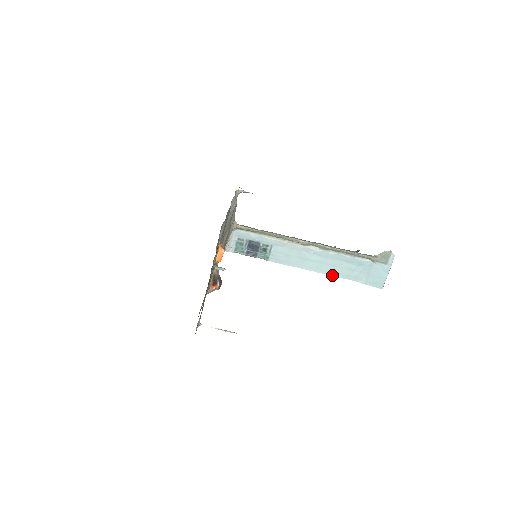
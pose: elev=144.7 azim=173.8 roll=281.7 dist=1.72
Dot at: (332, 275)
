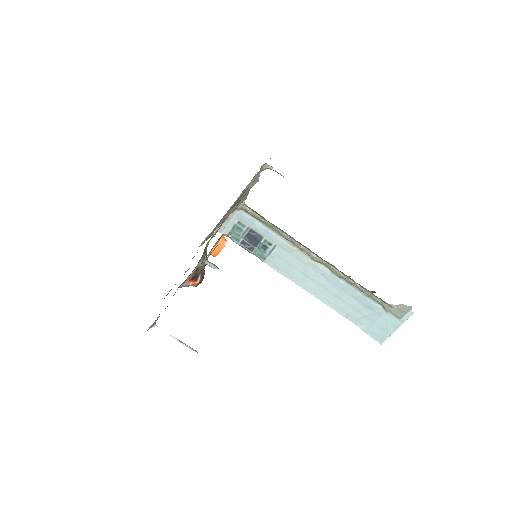
Dot at: (331, 307)
